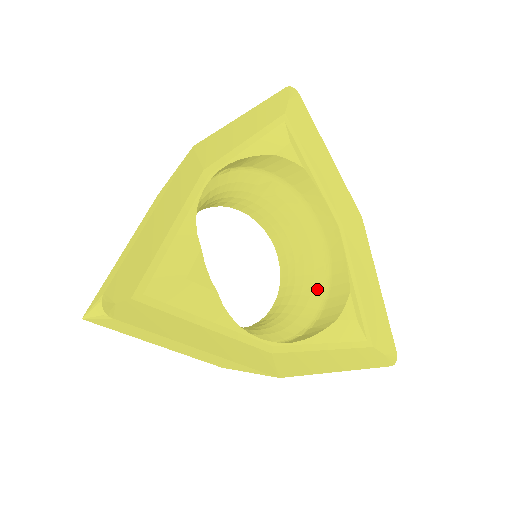
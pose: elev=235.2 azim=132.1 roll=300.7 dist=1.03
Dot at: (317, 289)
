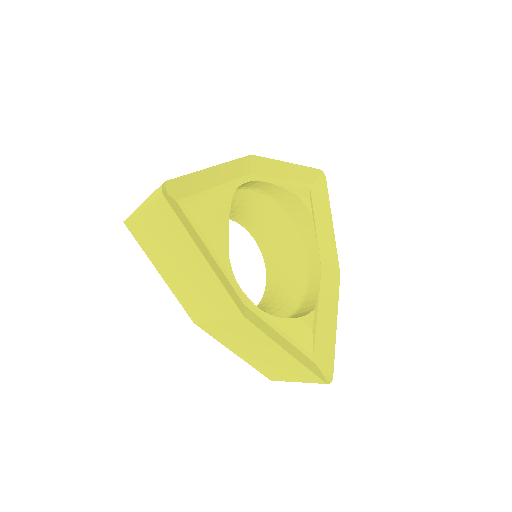
Dot at: (289, 307)
